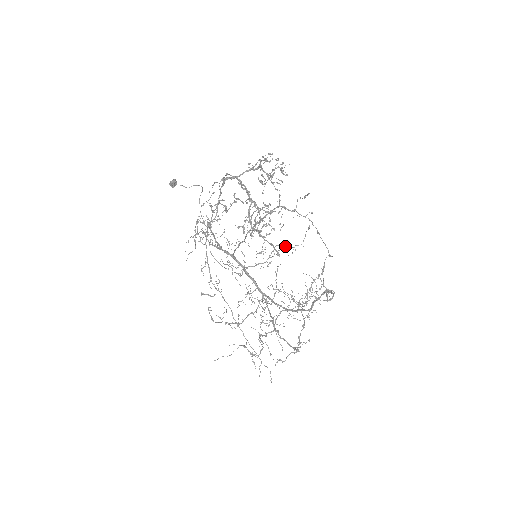
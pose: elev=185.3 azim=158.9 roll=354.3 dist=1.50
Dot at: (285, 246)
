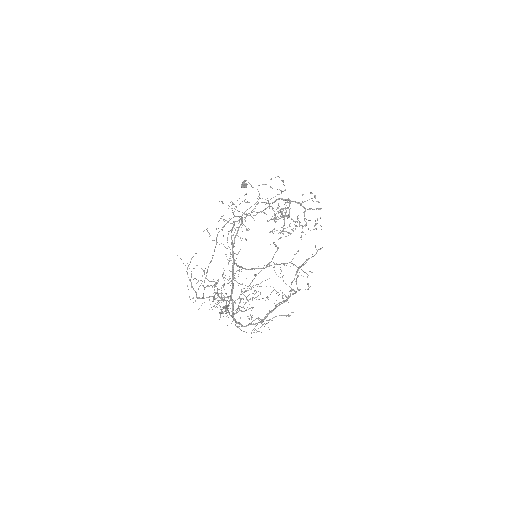
Dot at: occluded
